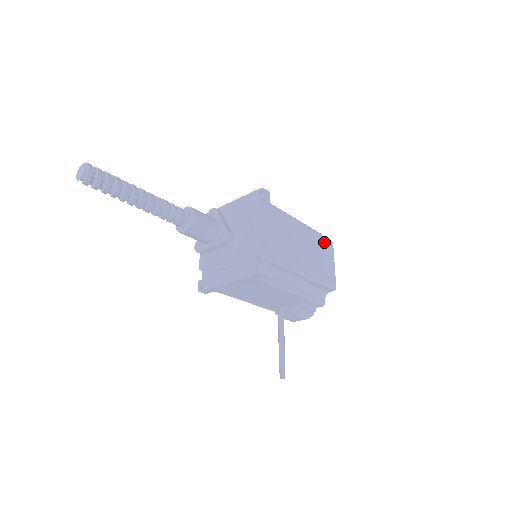
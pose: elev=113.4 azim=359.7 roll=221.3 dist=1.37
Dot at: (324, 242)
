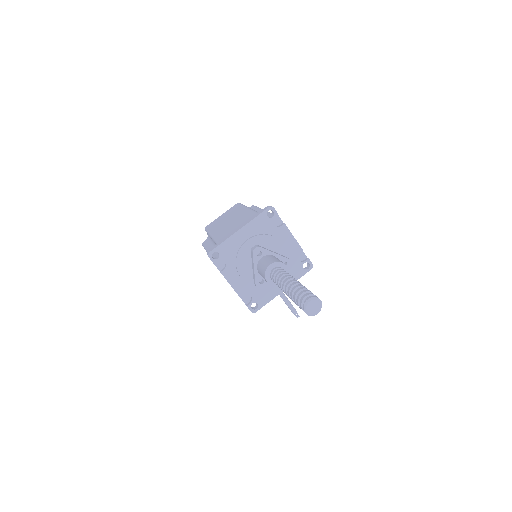
Dot at: occluded
